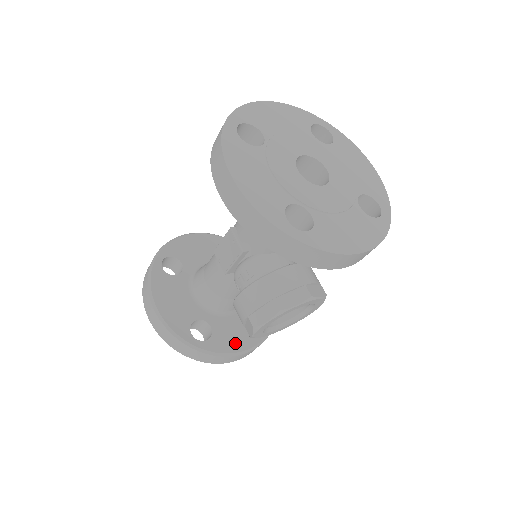
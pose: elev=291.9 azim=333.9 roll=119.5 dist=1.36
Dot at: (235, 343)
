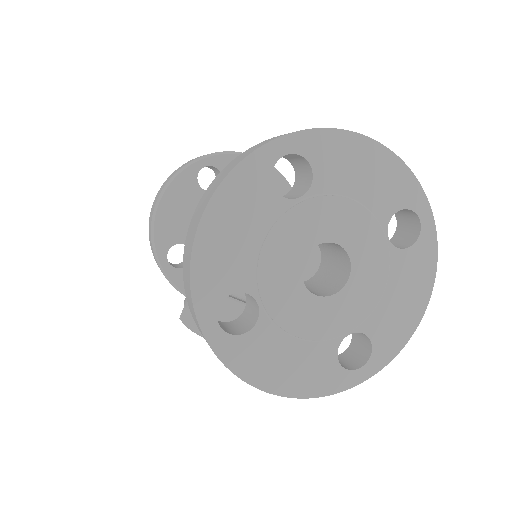
Dot at: occluded
